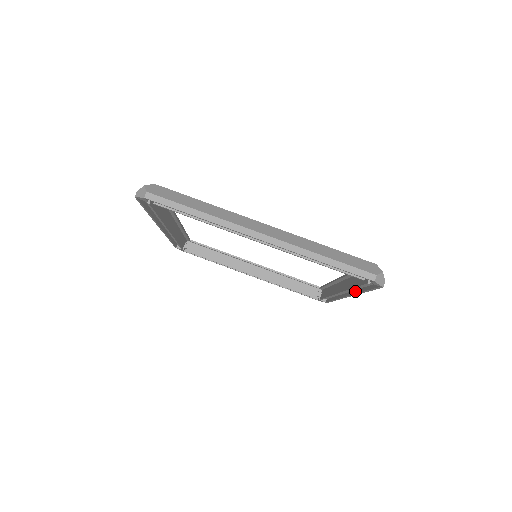
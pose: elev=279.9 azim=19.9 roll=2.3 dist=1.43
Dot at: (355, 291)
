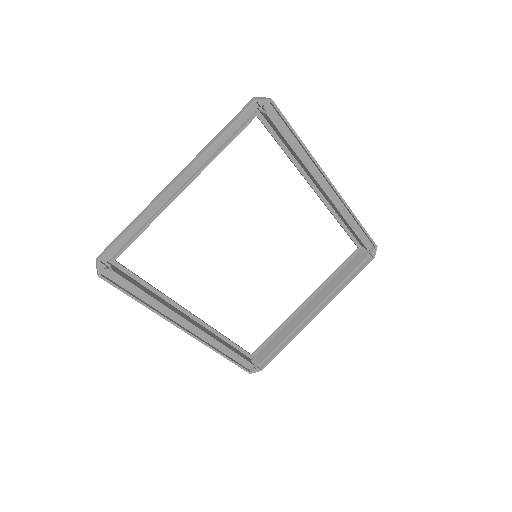
Dot at: (314, 164)
